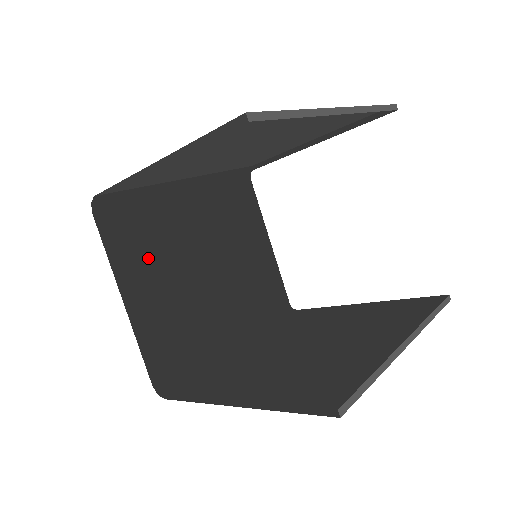
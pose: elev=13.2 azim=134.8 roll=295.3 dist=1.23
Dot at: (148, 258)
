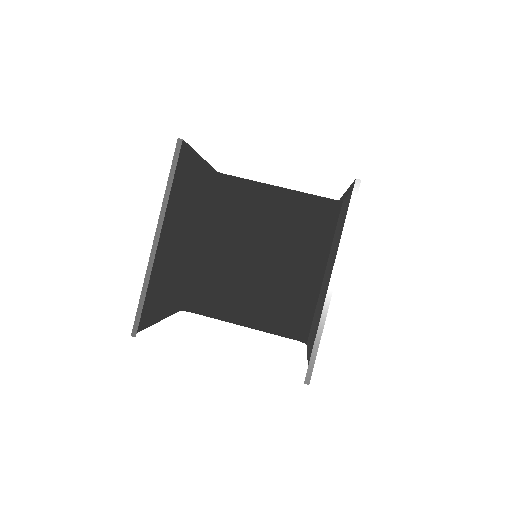
Dot at: (230, 295)
